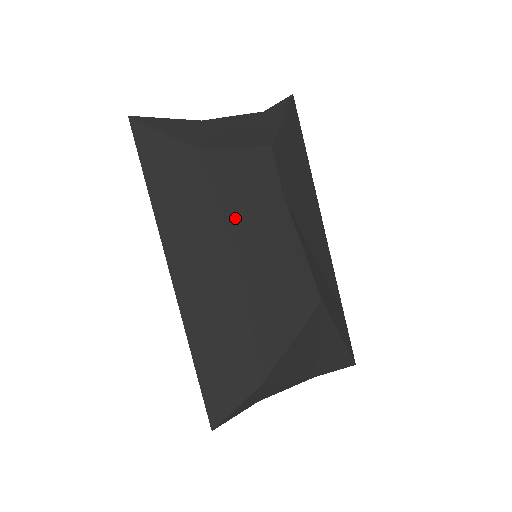
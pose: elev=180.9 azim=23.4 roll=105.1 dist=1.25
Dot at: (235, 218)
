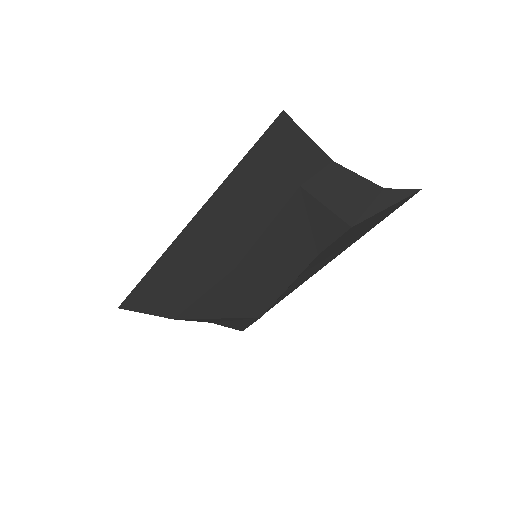
Dot at: (268, 245)
